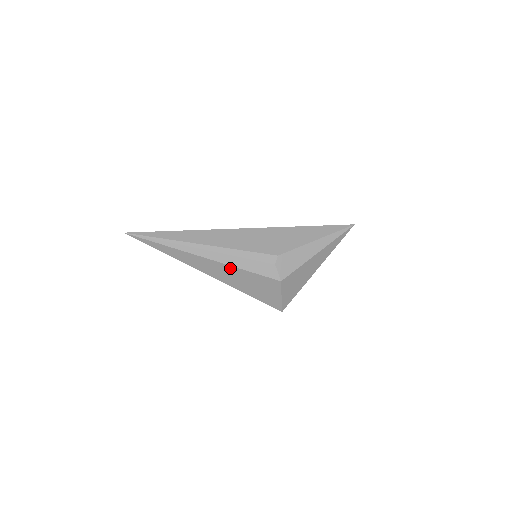
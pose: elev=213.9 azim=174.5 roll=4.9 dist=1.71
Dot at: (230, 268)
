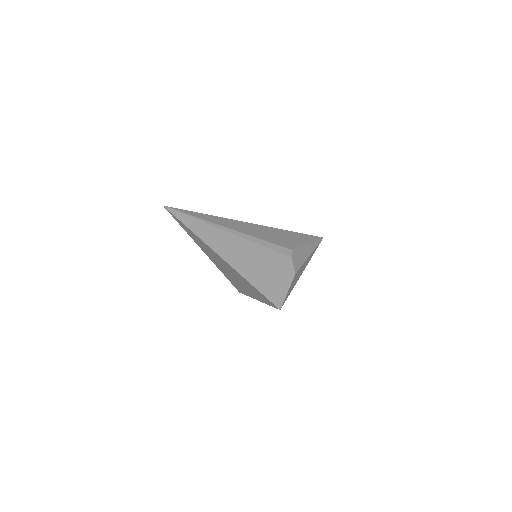
Dot at: (256, 258)
